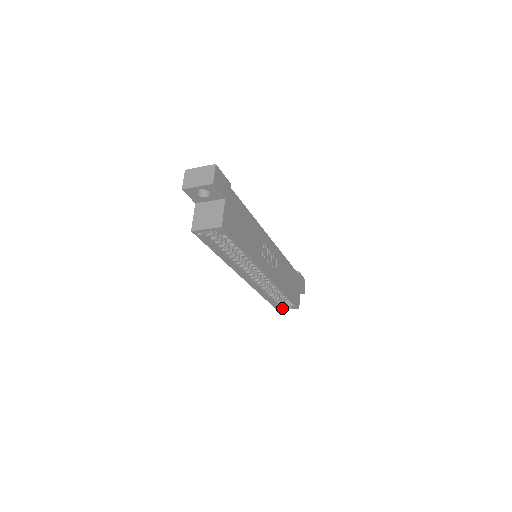
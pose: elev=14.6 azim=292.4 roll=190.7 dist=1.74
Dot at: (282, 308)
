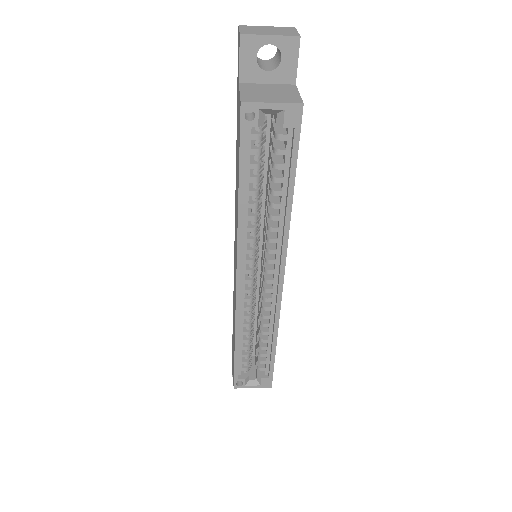
Dot at: (245, 383)
